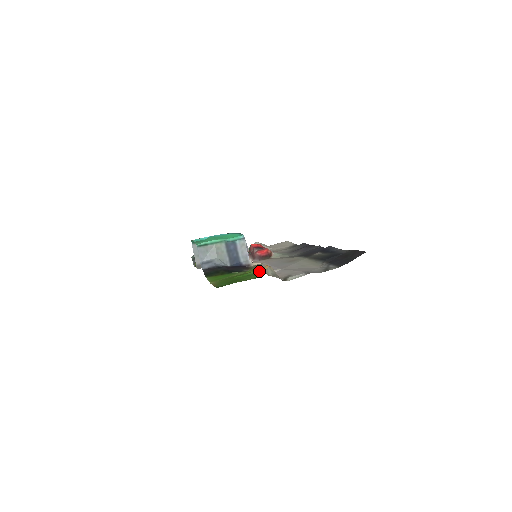
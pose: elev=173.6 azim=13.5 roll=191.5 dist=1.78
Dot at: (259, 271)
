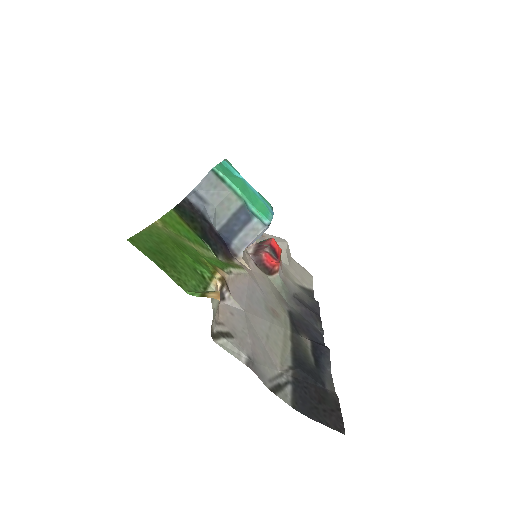
Dot at: (215, 282)
